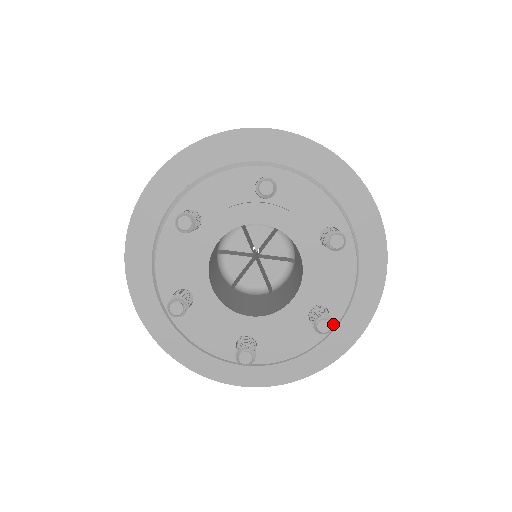
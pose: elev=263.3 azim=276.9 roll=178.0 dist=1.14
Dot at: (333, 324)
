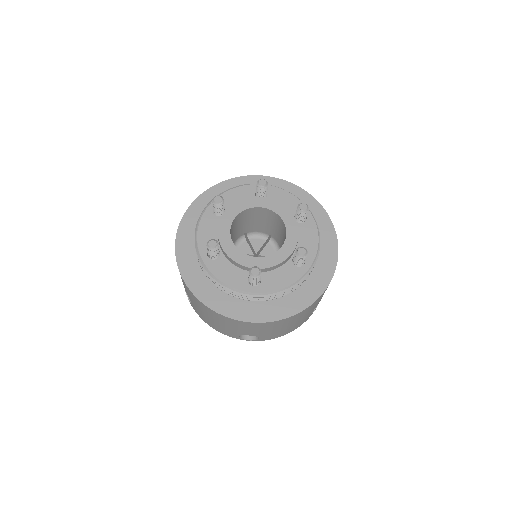
Dot at: (307, 252)
